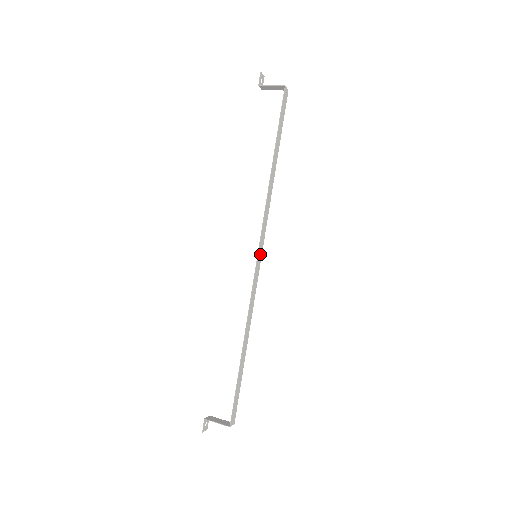
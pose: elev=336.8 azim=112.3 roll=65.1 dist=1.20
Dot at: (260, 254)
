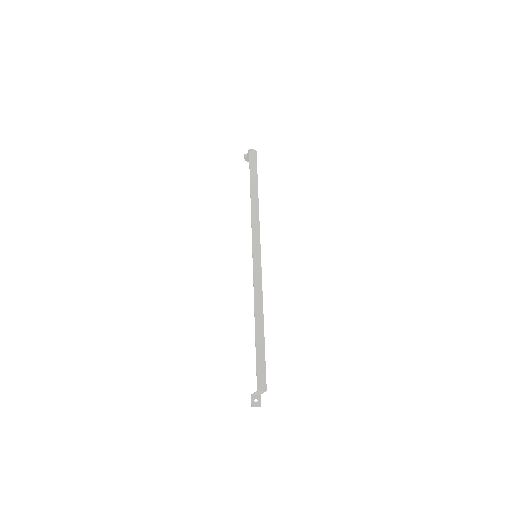
Dot at: (258, 253)
